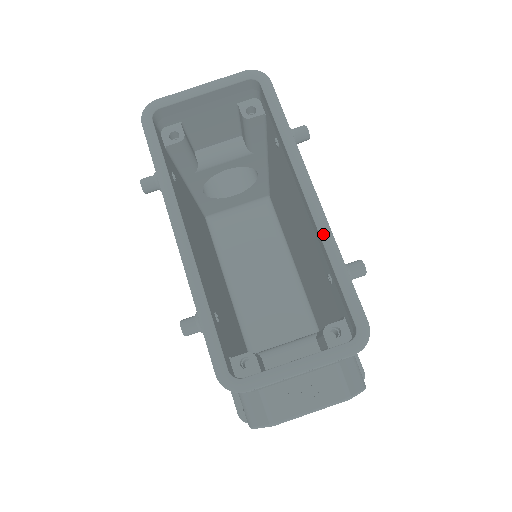
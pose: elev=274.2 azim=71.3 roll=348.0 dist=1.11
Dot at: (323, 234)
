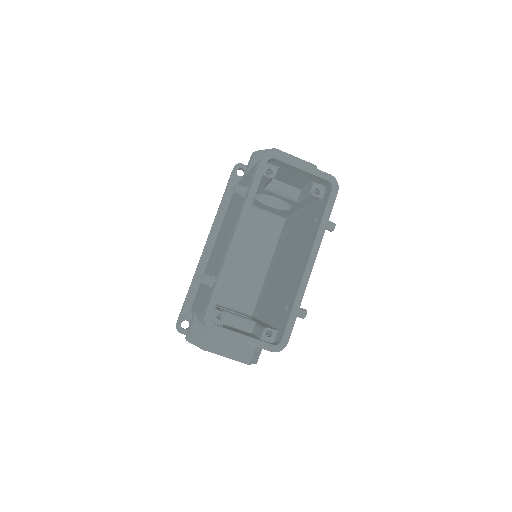
Dot at: (301, 288)
